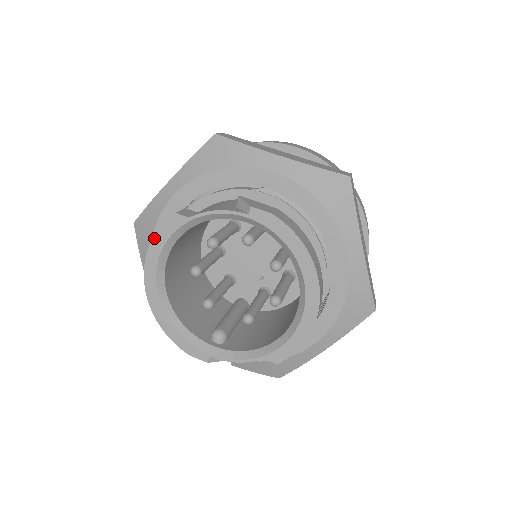
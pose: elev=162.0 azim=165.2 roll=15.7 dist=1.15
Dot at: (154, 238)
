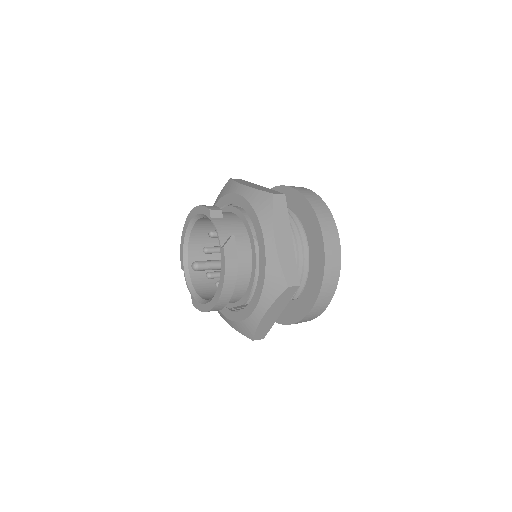
Dot at: (200, 206)
